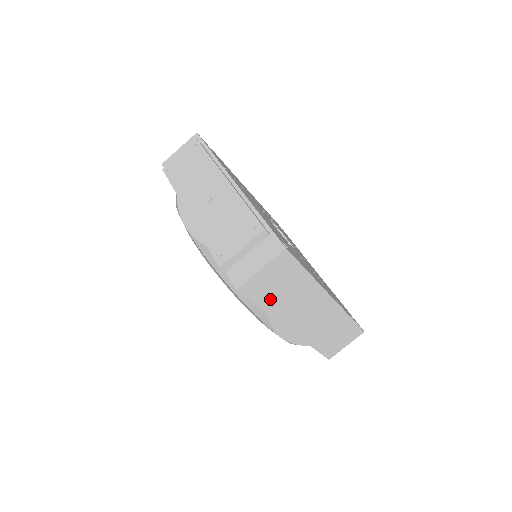
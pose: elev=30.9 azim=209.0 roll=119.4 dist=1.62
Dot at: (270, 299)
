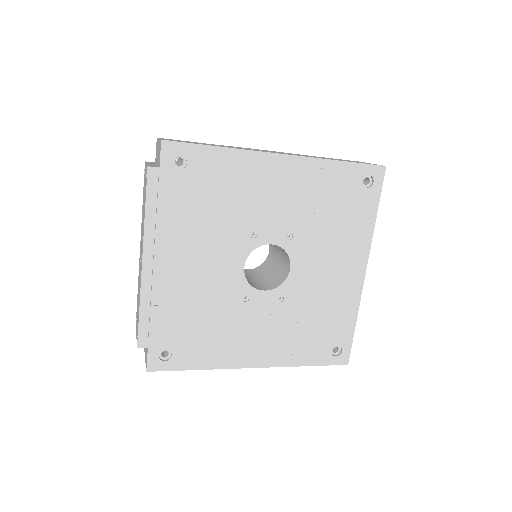
Dot at: occluded
